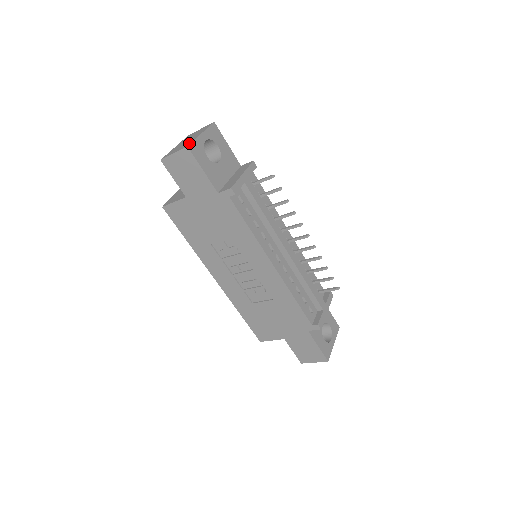
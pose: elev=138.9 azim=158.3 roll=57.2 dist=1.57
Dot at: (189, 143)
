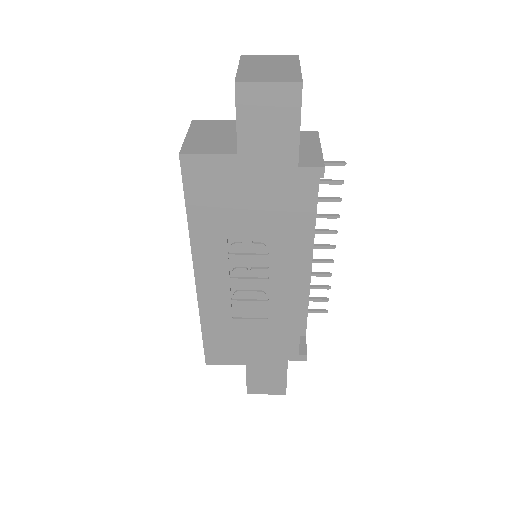
Dot at: (297, 76)
